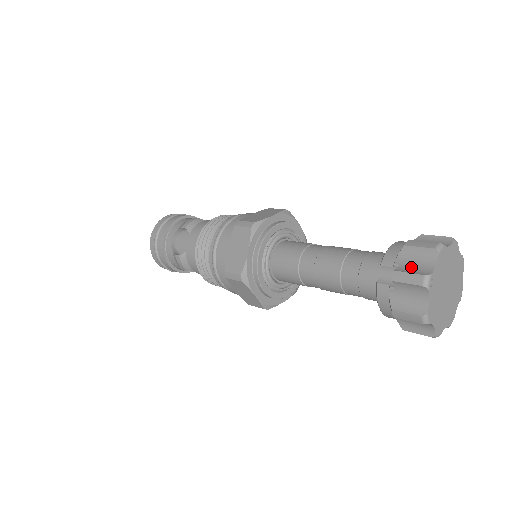
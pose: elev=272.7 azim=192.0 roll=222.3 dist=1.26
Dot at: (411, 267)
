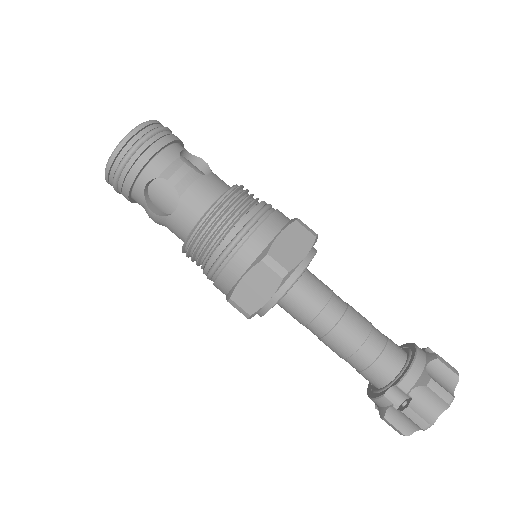
Dot at: (421, 406)
